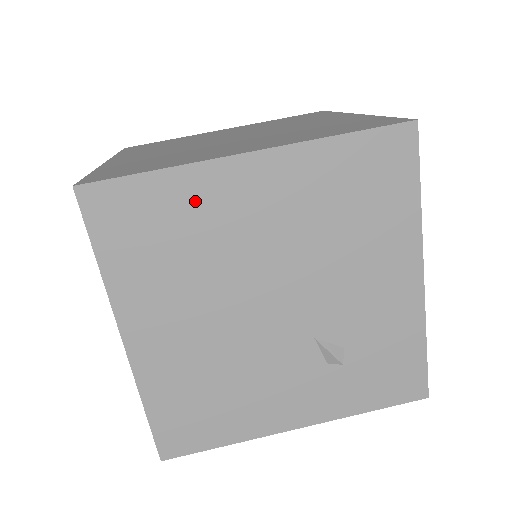
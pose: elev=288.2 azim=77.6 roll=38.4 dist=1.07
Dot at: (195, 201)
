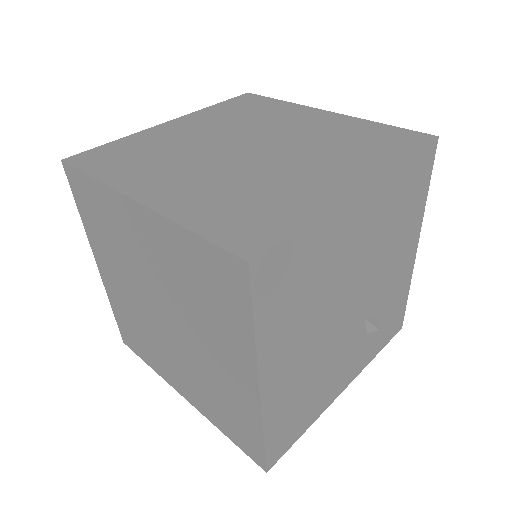
Dot at: (326, 241)
